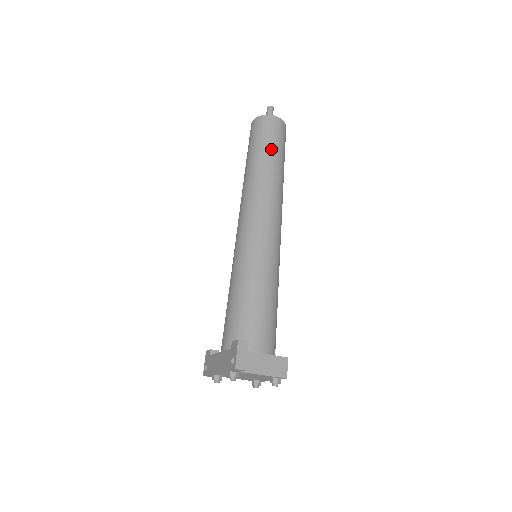
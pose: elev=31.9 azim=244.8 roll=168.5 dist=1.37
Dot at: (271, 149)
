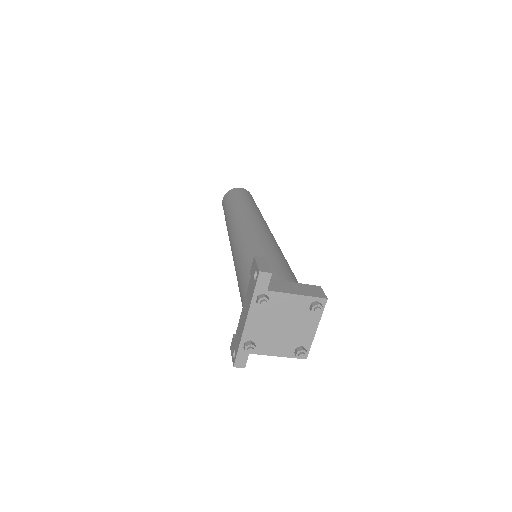
Dot at: (243, 198)
